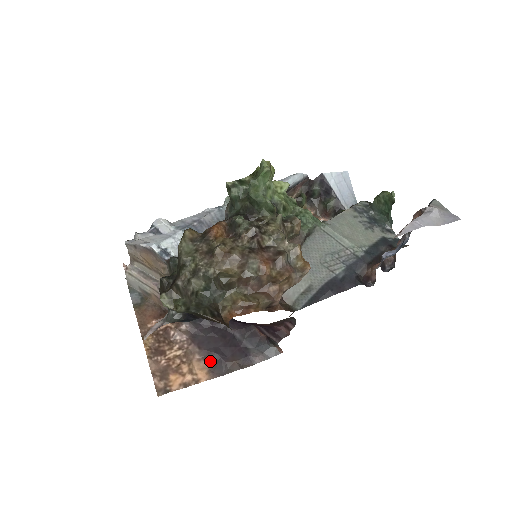
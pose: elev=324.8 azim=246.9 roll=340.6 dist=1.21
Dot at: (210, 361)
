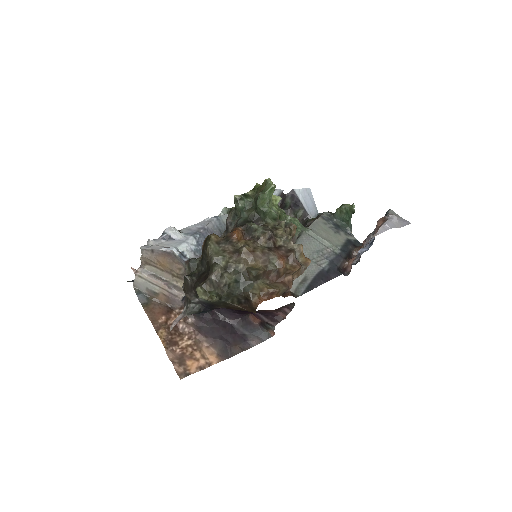
Dot at: (217, 347)
